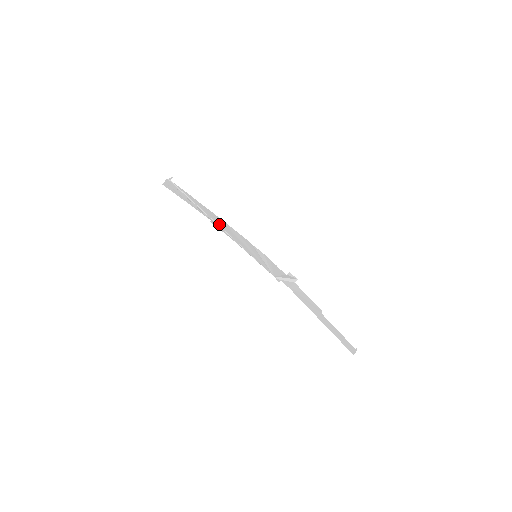
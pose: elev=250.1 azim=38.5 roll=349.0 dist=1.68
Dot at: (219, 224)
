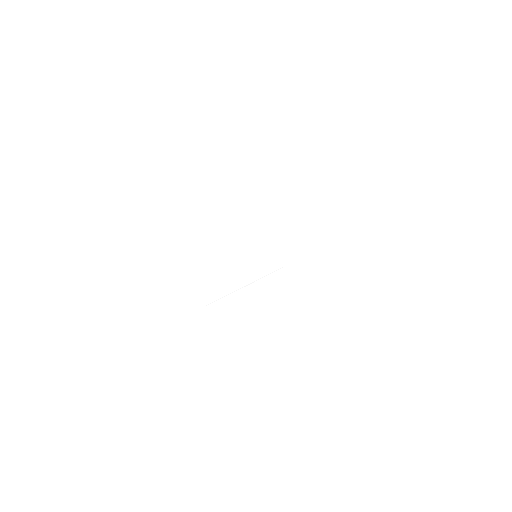
Dot at: (187, 296)
